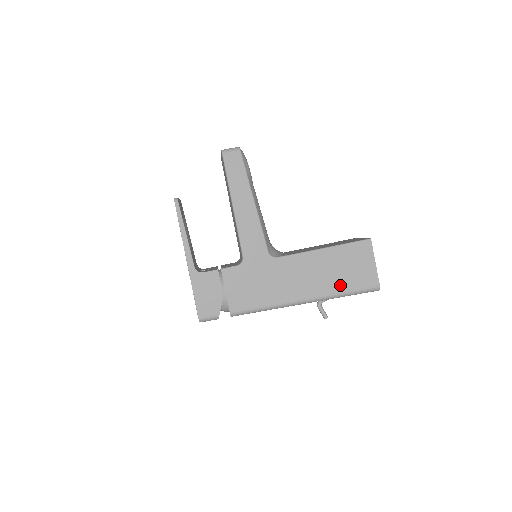
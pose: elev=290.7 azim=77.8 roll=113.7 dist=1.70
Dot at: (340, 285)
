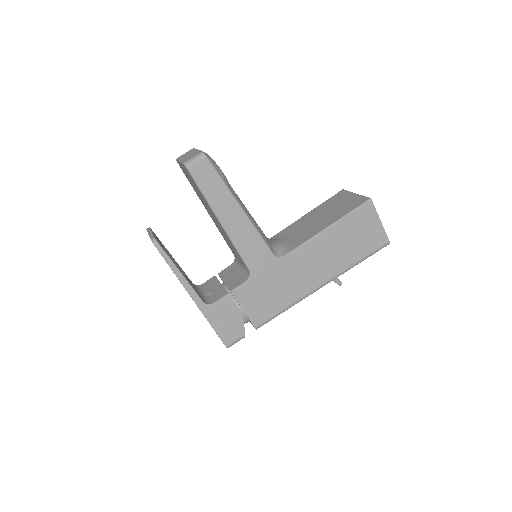
Dot at: (352, 256)
